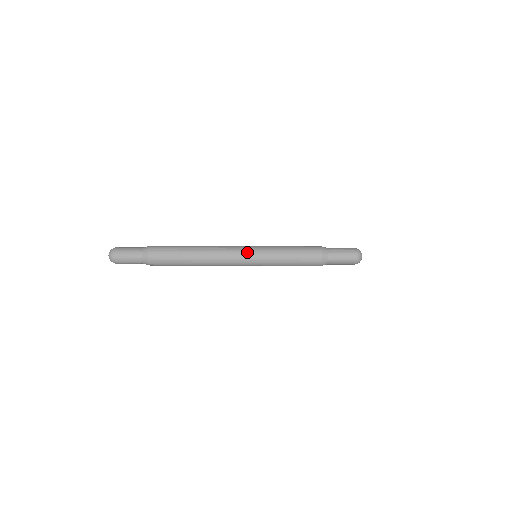
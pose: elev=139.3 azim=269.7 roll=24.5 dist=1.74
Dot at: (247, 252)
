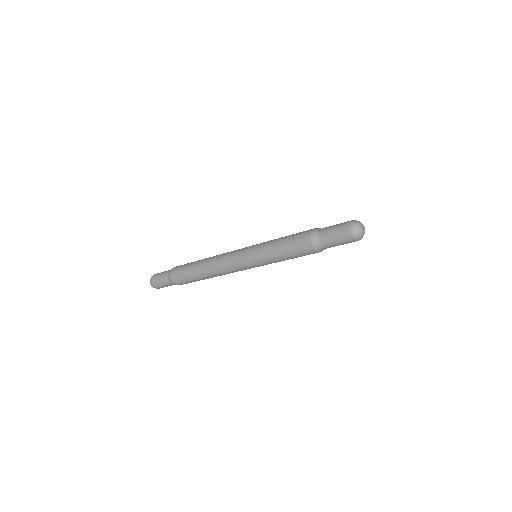
Dot at: occluded
